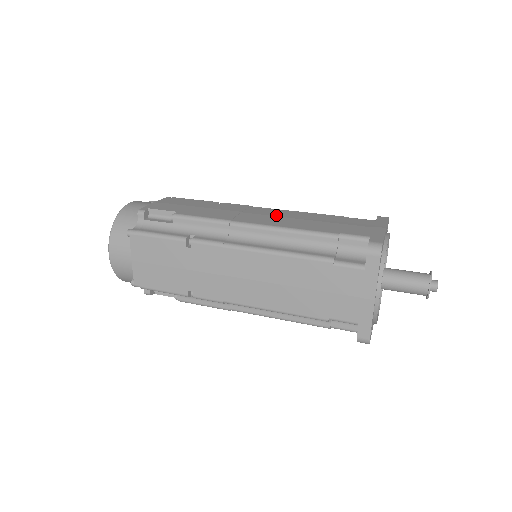
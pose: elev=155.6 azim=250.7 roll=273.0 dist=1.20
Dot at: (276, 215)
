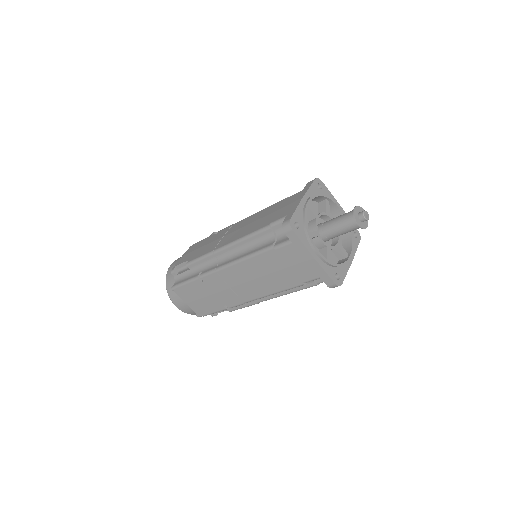
Dot at: (242, 227)
